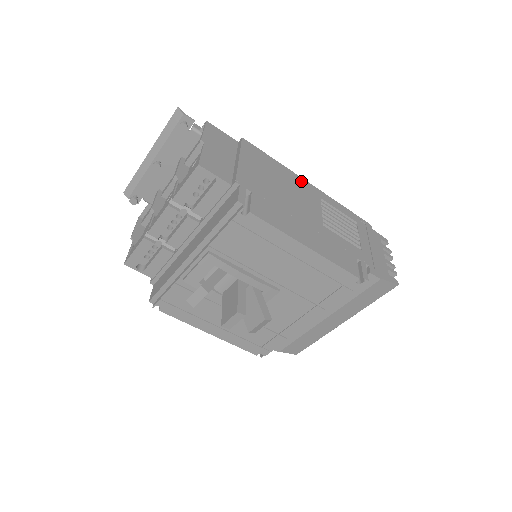
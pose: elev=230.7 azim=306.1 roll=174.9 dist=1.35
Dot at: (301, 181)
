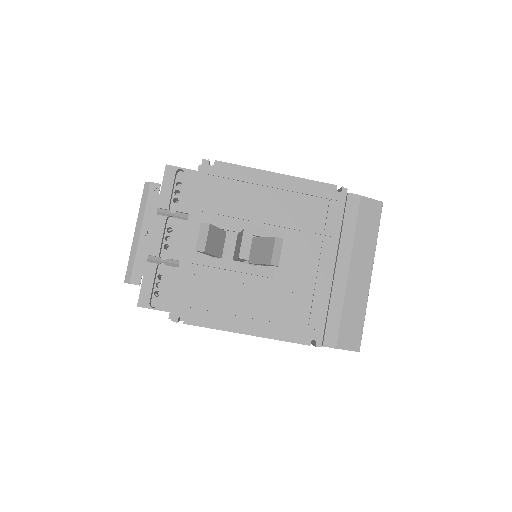
Dot at: occluded
